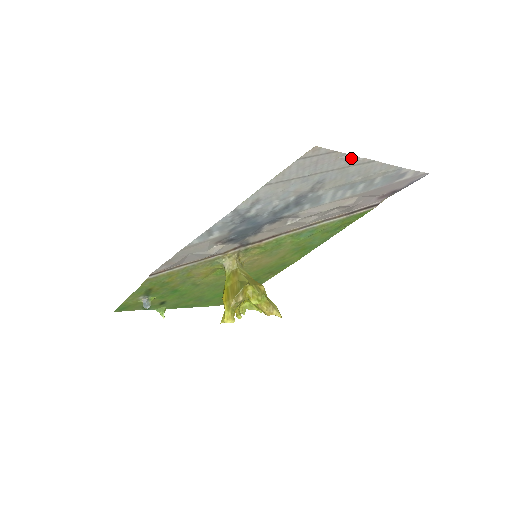
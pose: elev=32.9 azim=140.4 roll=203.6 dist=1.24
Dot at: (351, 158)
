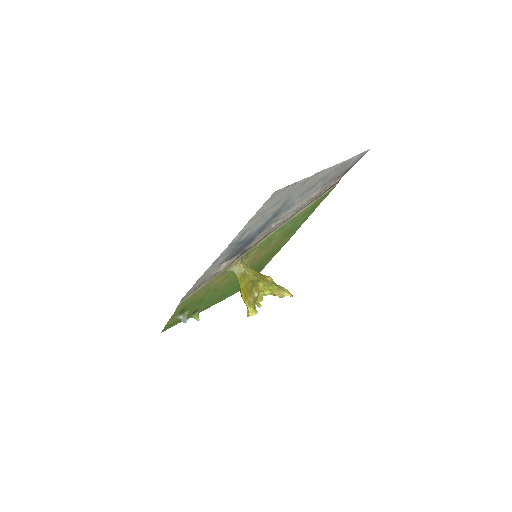
Dot at: (305, 180)
